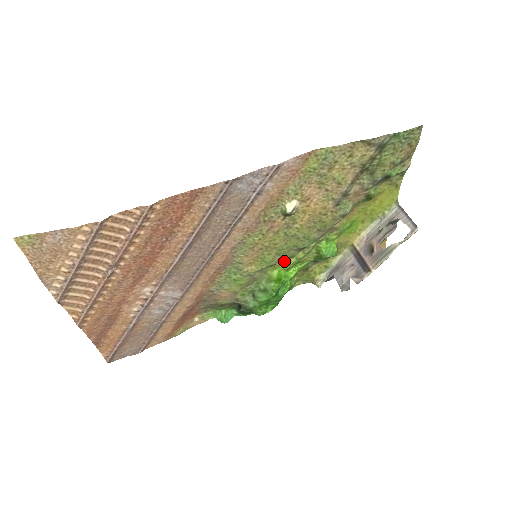
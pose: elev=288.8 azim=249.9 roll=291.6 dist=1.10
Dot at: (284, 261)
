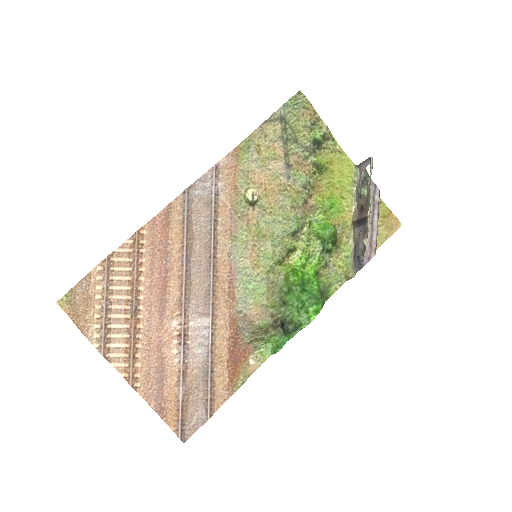
Dot at: (291, 257)
